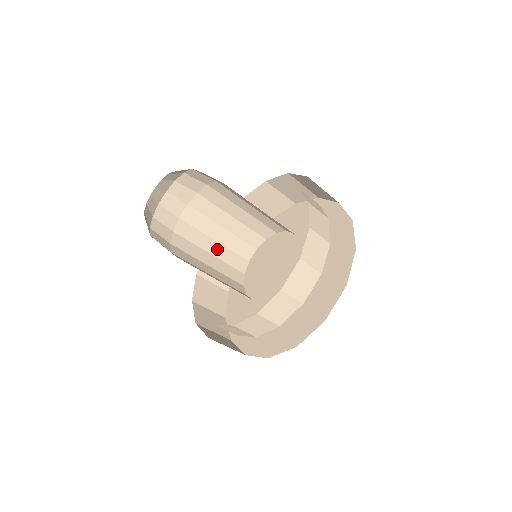
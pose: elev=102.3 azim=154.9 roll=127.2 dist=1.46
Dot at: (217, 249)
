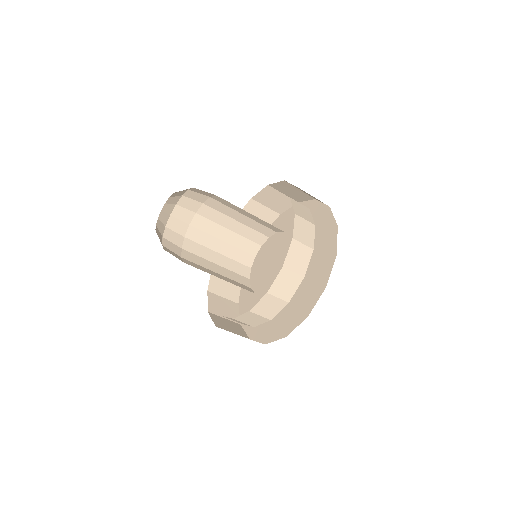
Dot at: (225, 248)
